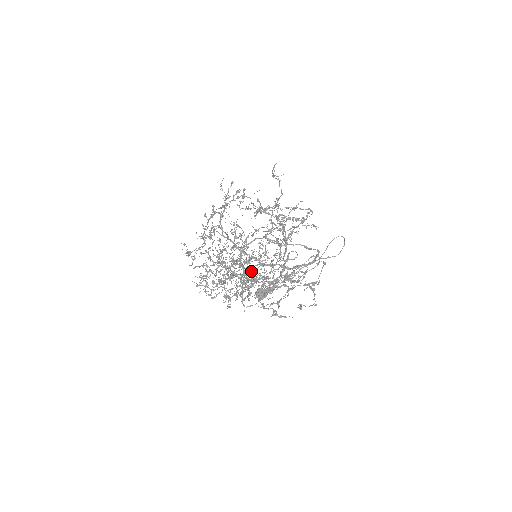
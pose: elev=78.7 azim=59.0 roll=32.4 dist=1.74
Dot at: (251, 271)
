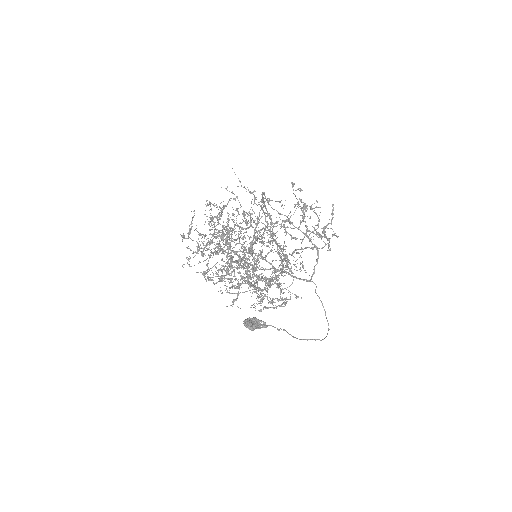
Dot at: (255, 254)
